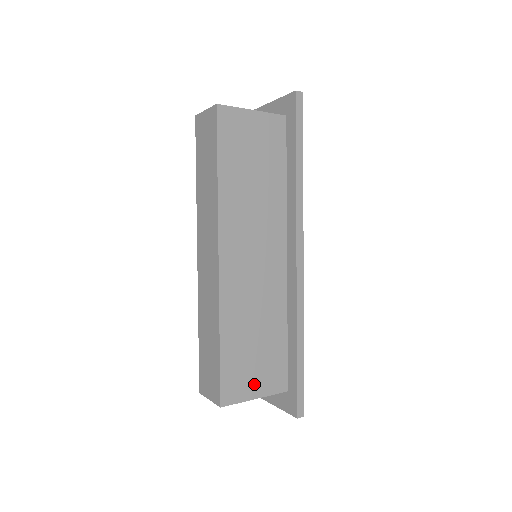
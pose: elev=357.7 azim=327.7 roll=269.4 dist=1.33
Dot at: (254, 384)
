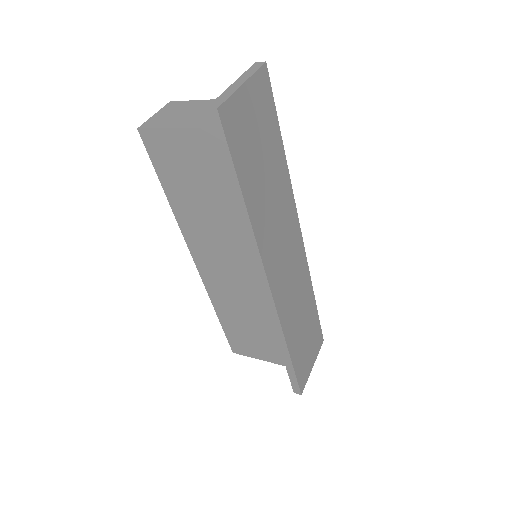
Dot at: (259, 352)
